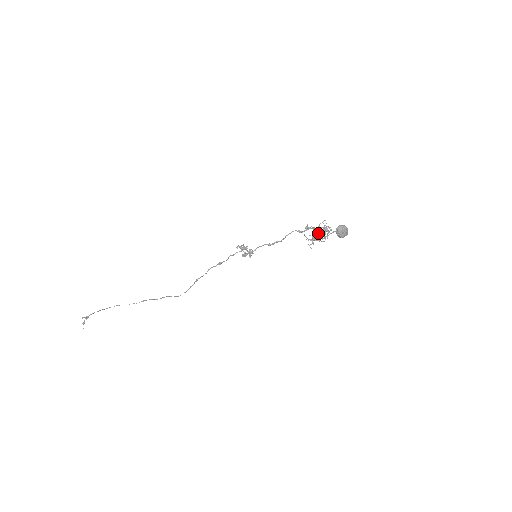
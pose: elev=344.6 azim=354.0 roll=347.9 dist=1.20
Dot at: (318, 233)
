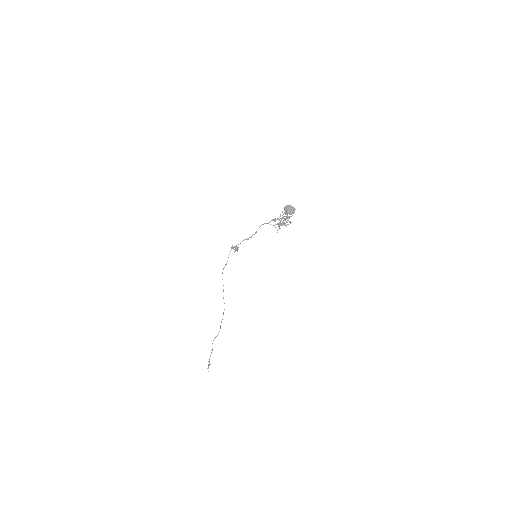
Dot at: (283, 221)
